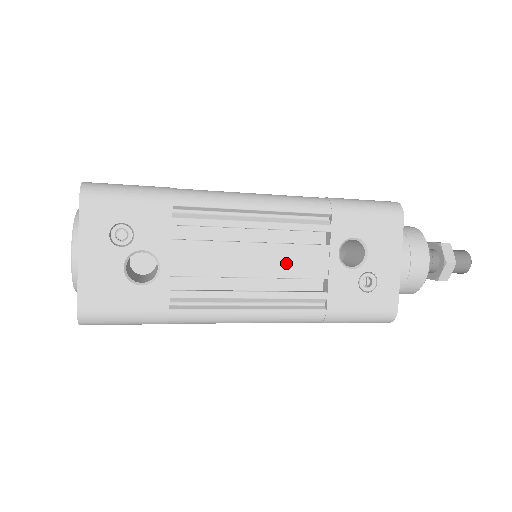
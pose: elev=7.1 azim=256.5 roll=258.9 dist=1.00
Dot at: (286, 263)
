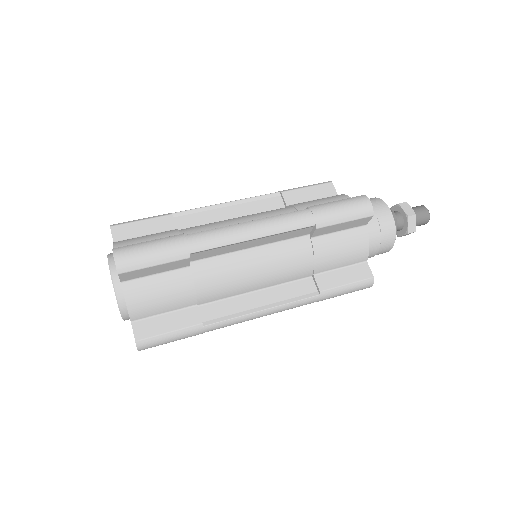
Dot at: occluded
